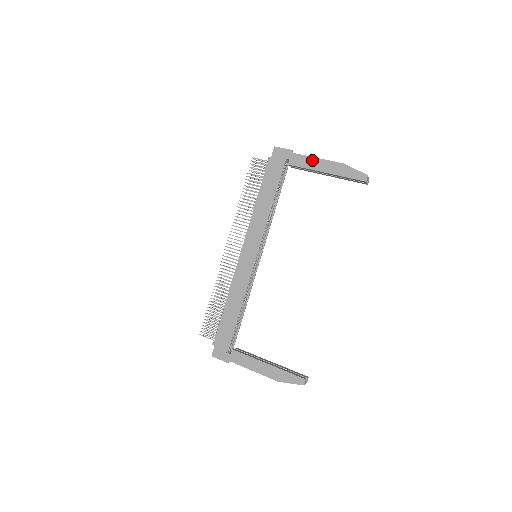
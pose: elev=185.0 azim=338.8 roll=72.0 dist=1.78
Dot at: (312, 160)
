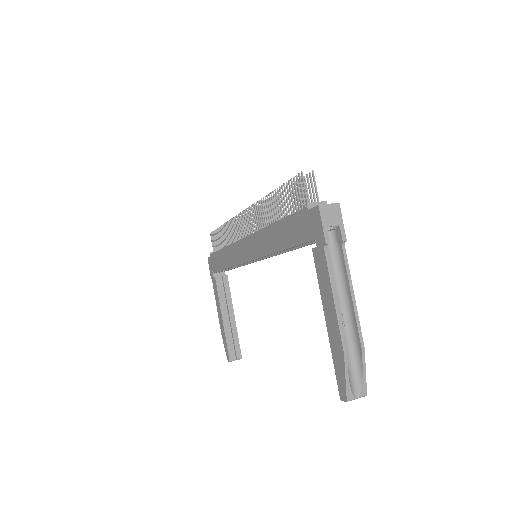
Dot at: (328, 290)
